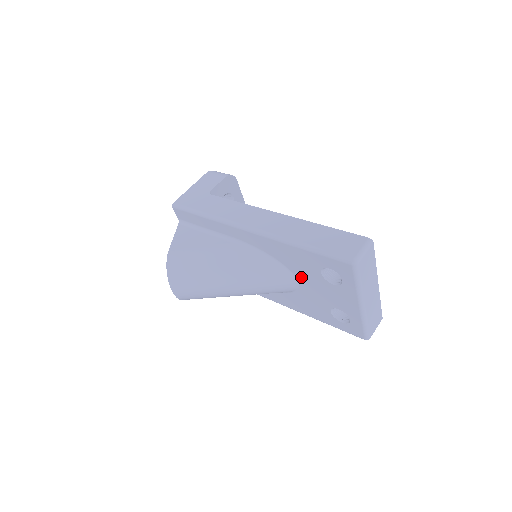
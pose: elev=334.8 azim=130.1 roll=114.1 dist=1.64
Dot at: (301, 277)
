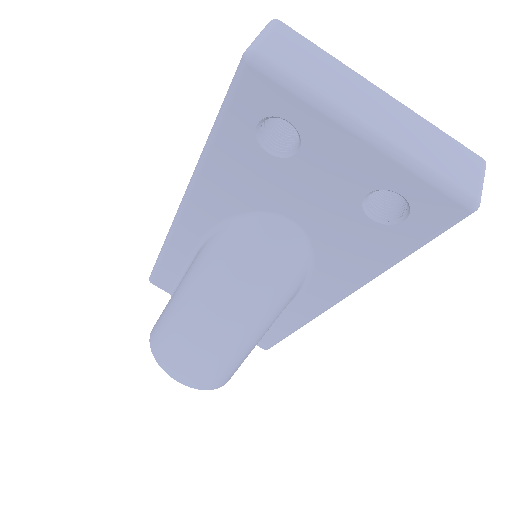
Dot at: (277, 204)
